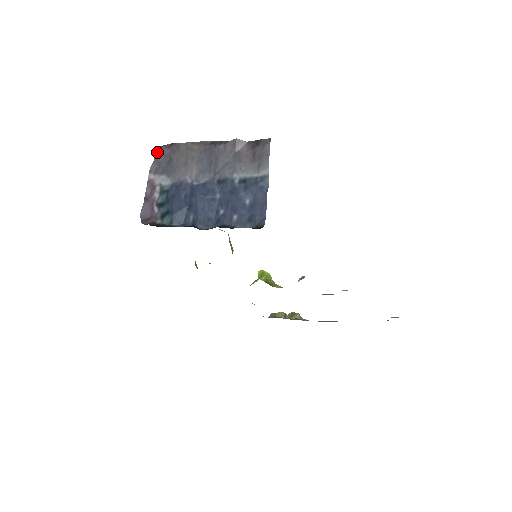
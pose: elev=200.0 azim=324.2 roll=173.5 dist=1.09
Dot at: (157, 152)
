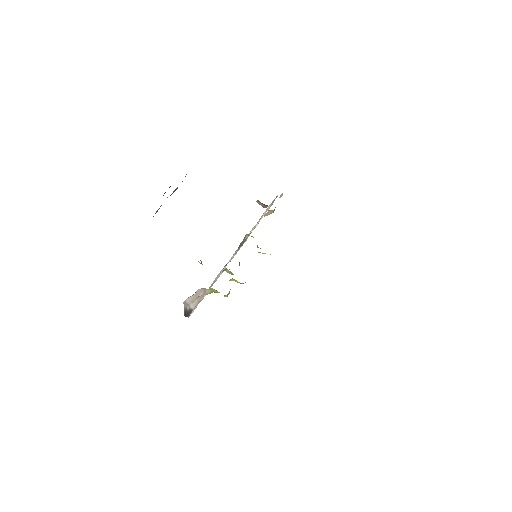
Dot at: occluded
